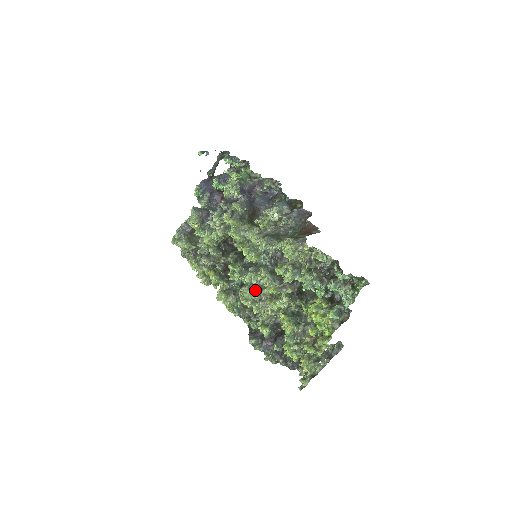
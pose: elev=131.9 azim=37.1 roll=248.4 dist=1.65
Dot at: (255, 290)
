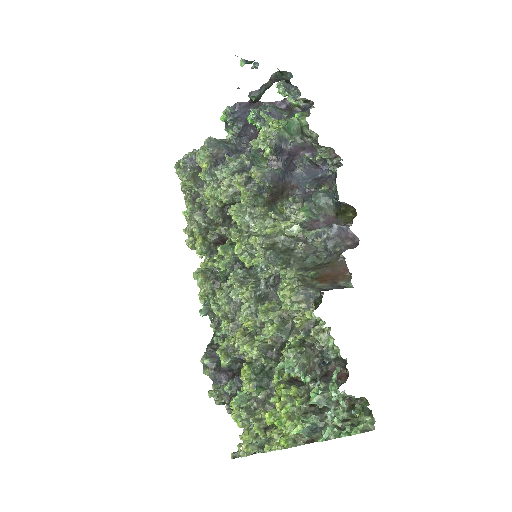
Dot at: (232, 304)
